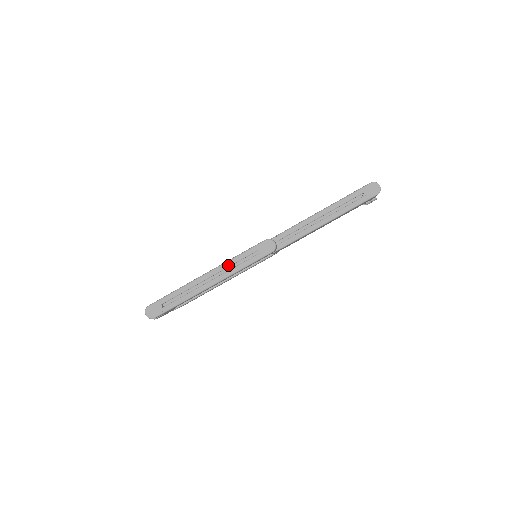
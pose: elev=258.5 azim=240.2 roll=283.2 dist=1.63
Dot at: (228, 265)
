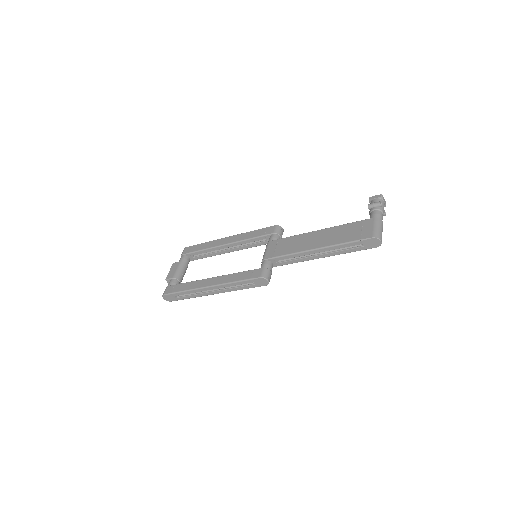
Dot at: (227, 286)
